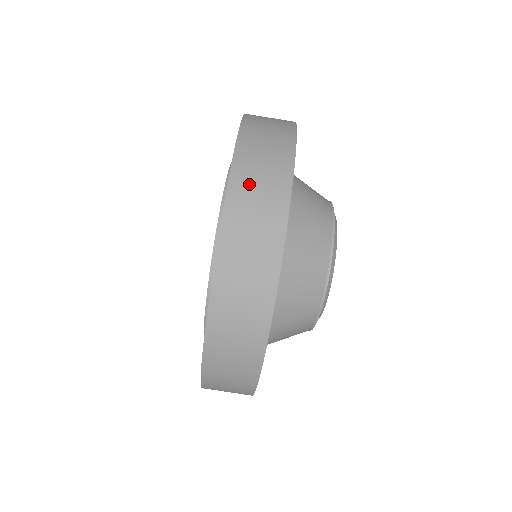
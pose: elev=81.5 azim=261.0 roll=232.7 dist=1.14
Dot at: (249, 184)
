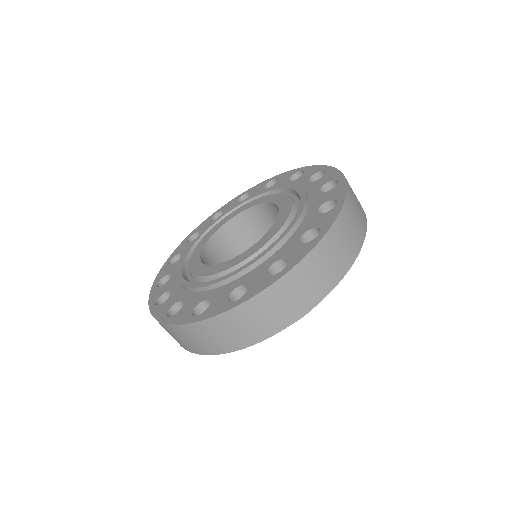
Dot at: (203, 333)
